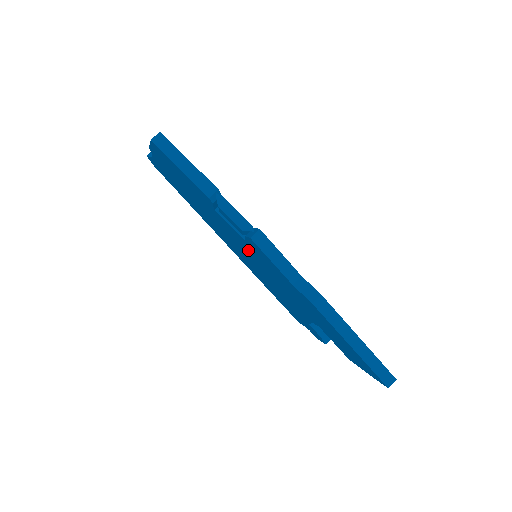
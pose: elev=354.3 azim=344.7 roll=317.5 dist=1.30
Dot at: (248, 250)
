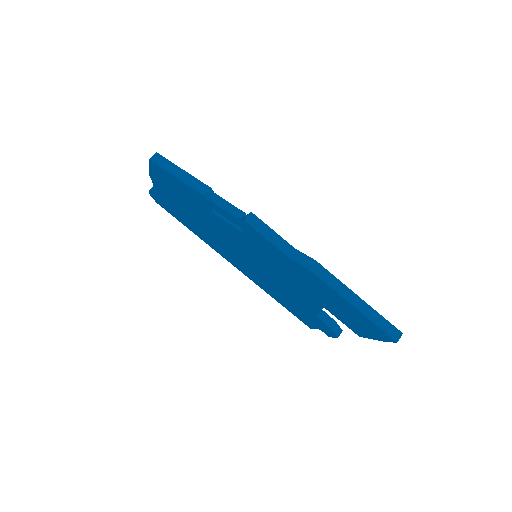
Dot at: (247, 246)
